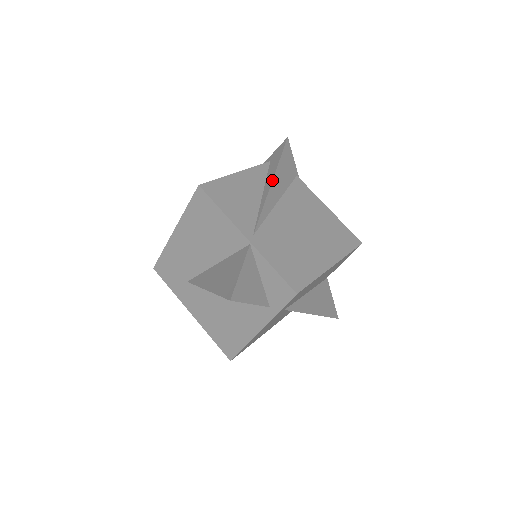
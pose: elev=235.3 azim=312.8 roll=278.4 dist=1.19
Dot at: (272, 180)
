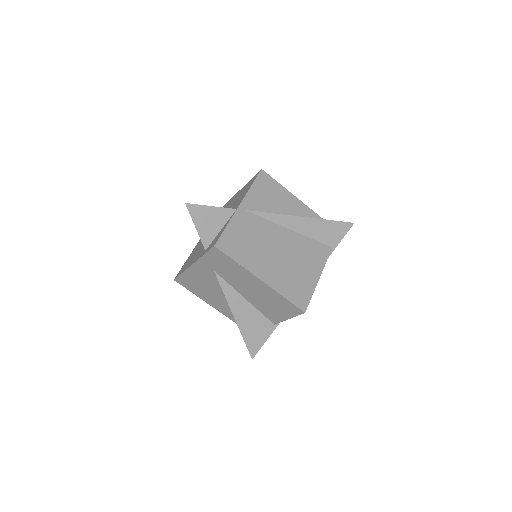
Dot at: occluded
